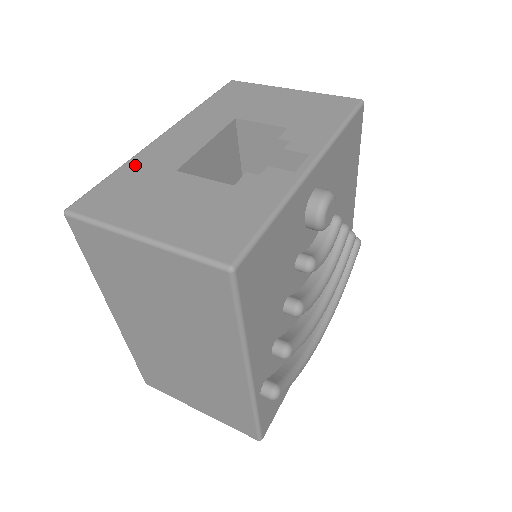
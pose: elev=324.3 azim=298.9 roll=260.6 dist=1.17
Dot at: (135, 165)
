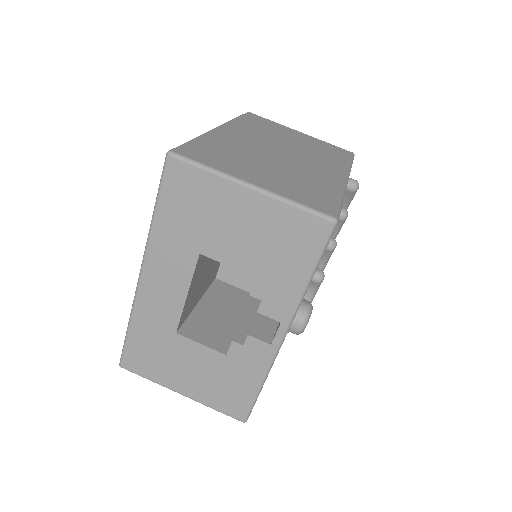
Dot at: (140, 323)
